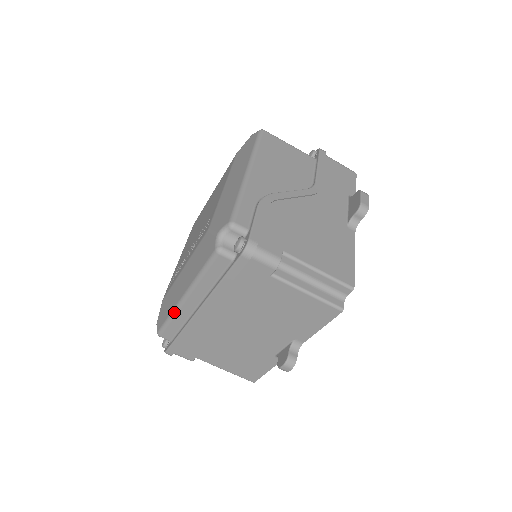
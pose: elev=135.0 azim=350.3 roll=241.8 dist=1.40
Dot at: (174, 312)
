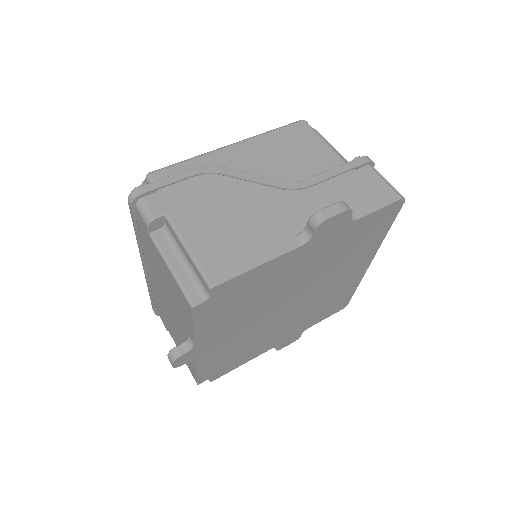
Dot at: occluded
